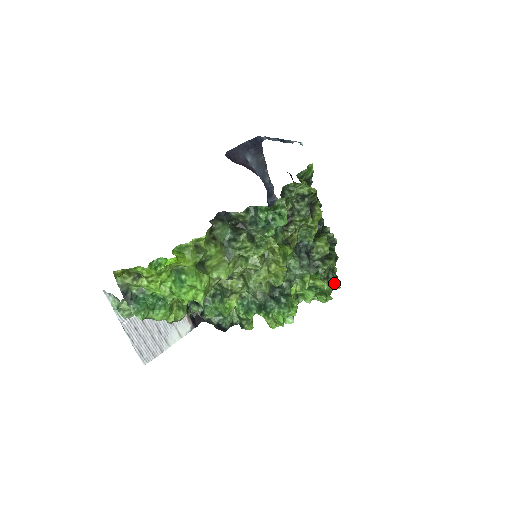
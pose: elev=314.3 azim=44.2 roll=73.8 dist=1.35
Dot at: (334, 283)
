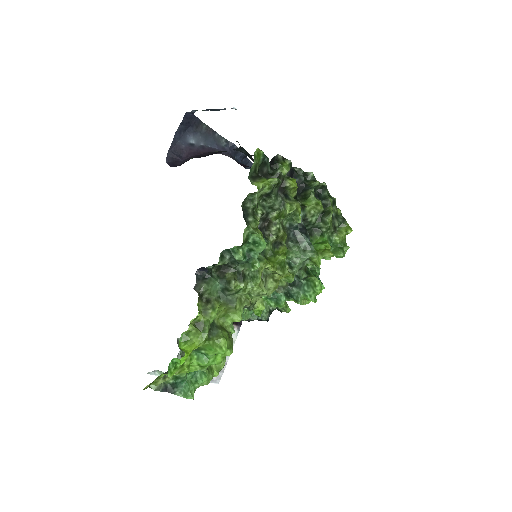
Dot at: (344, 229)
